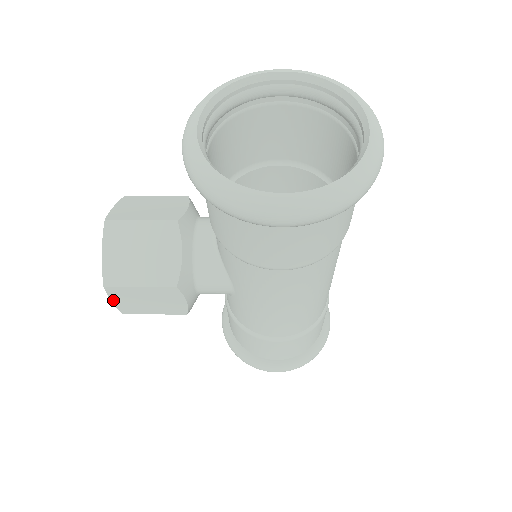
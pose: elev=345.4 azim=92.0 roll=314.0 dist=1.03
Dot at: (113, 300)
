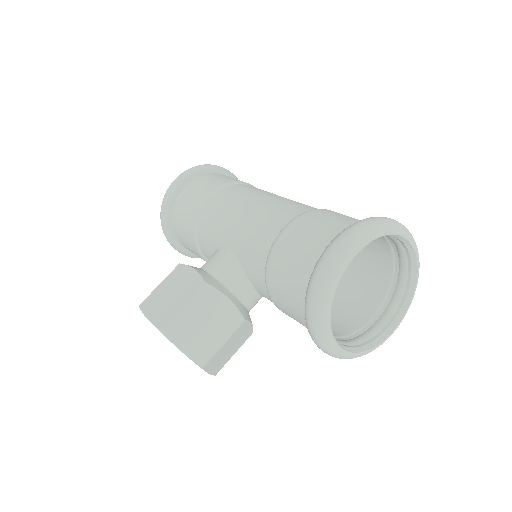
Dot at: occluded
